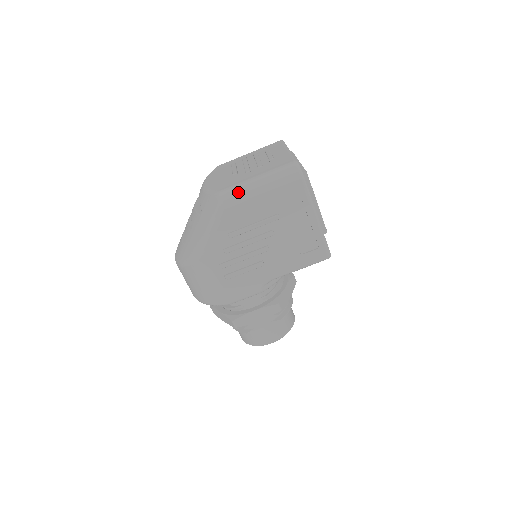
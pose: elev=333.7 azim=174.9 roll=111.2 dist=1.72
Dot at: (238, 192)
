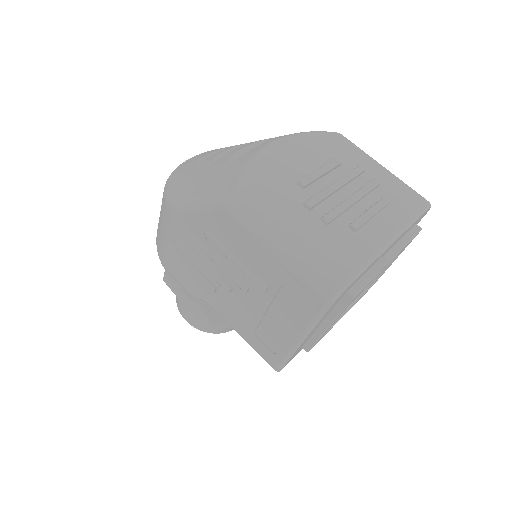
Dot at: (256, 215)
